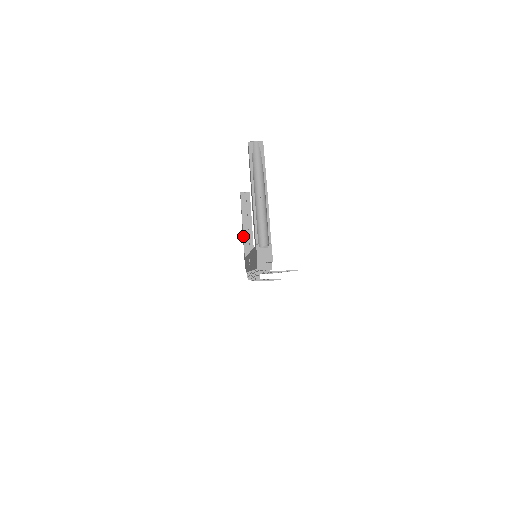
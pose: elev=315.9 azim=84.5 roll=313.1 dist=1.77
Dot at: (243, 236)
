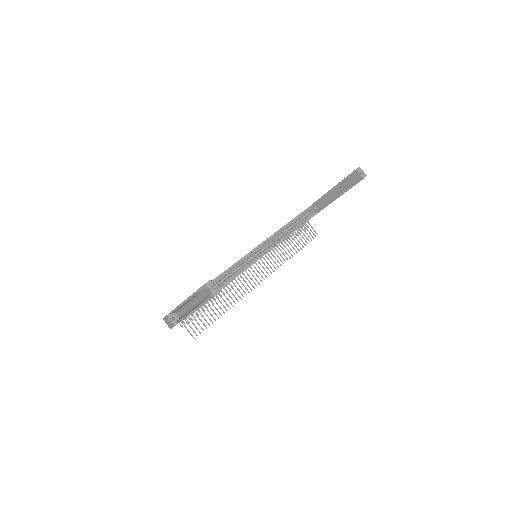
Dot at: (325, 194)
